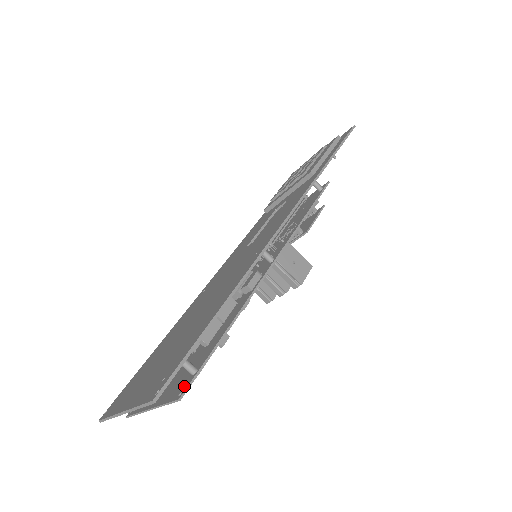
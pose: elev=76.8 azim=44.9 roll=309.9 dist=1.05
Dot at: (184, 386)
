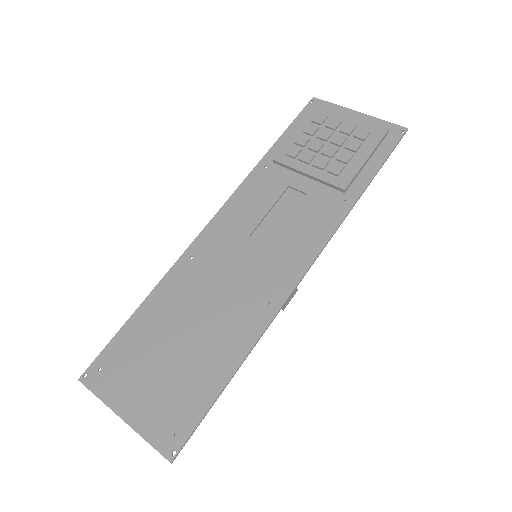
Dot at: occluded
